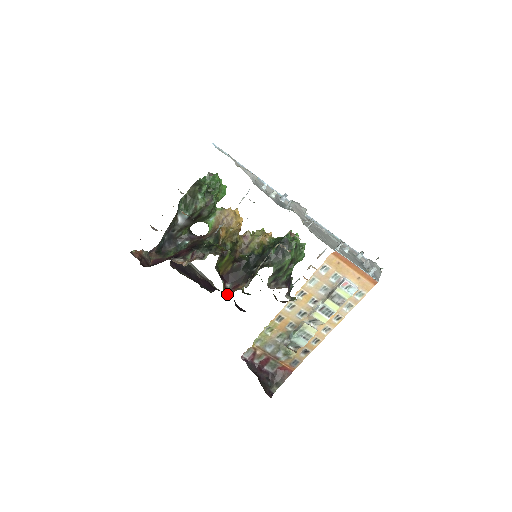
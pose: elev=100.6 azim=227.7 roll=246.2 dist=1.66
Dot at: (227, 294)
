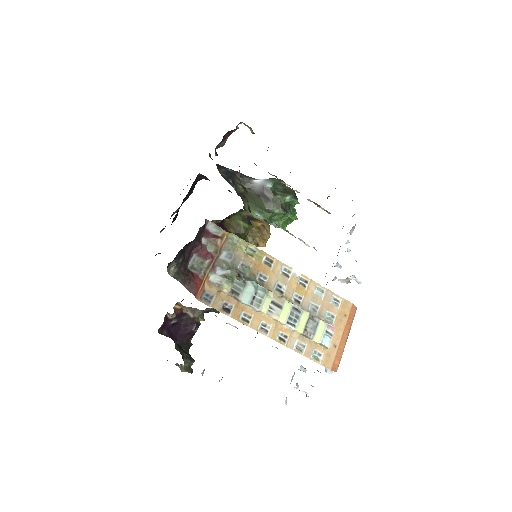
Dot at: occluded
